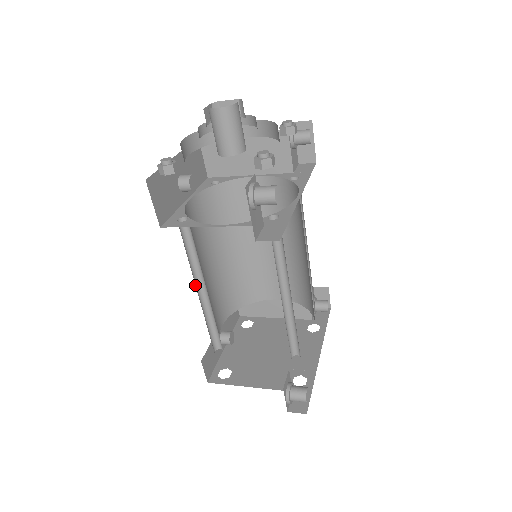
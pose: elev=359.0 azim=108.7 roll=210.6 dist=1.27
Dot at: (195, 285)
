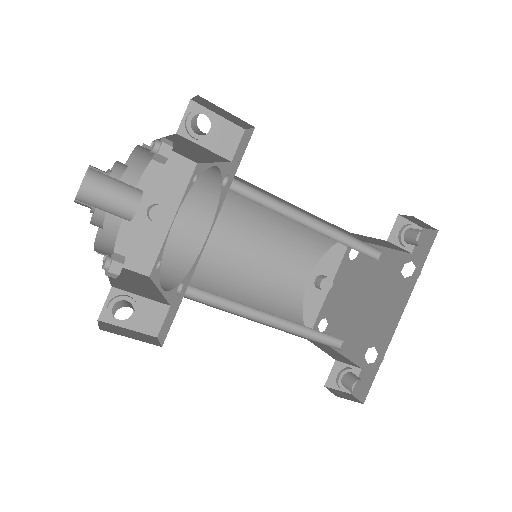
Dot at: occluded
